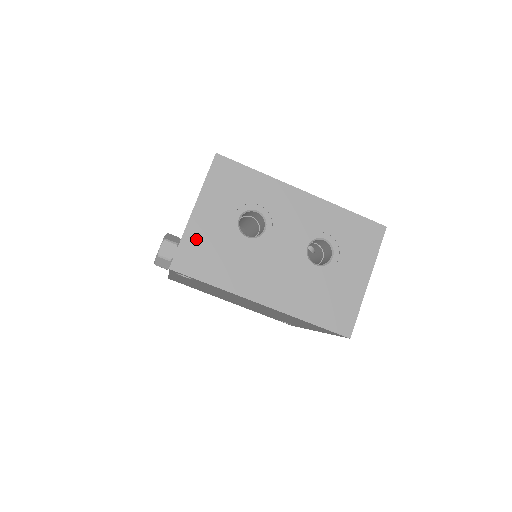
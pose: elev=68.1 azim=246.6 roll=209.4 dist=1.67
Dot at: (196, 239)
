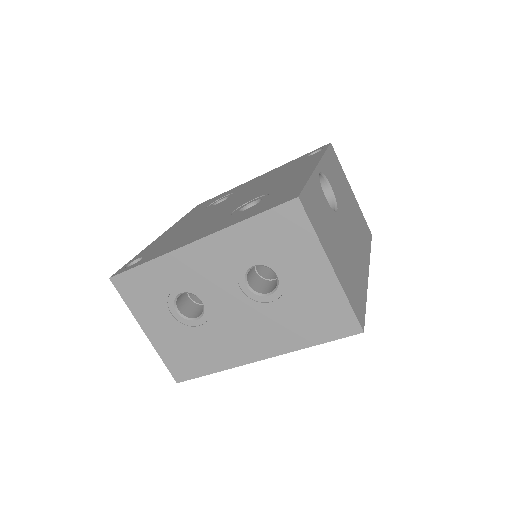
Dot at: (169, 351)
